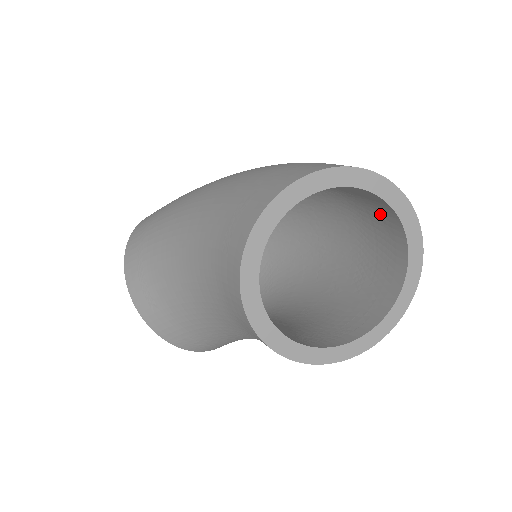
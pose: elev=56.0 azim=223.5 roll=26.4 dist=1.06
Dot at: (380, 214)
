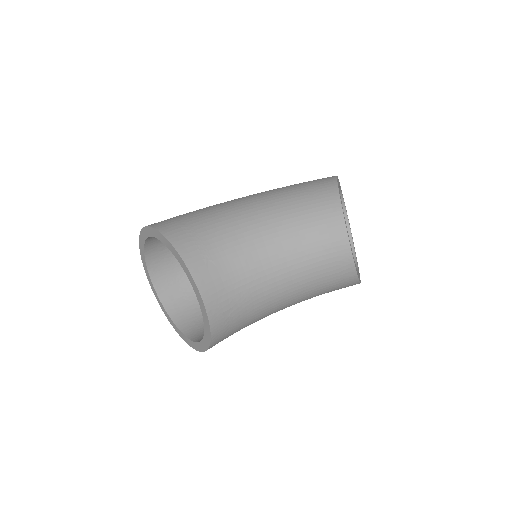
Dot at: occluded
